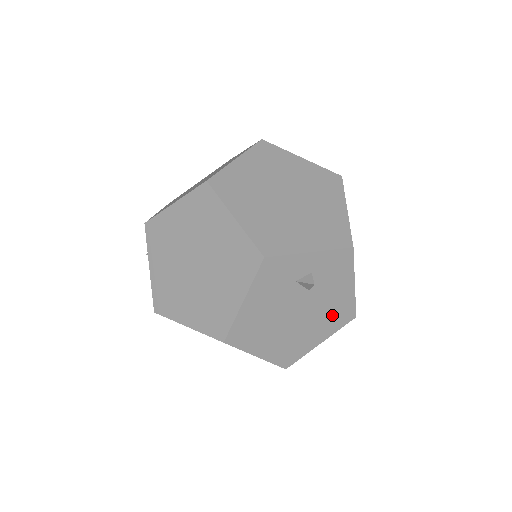
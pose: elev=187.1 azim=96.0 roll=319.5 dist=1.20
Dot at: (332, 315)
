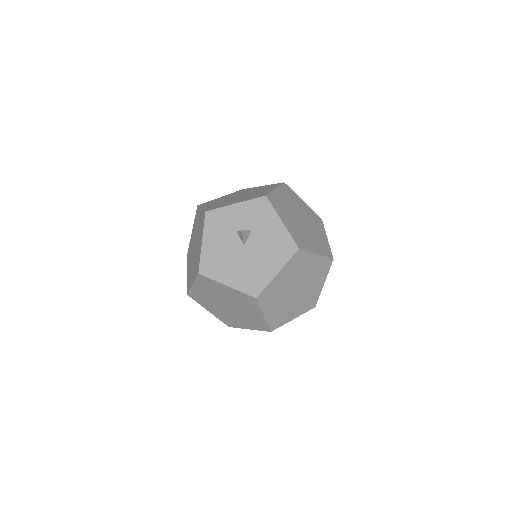
Dot at: occluded
